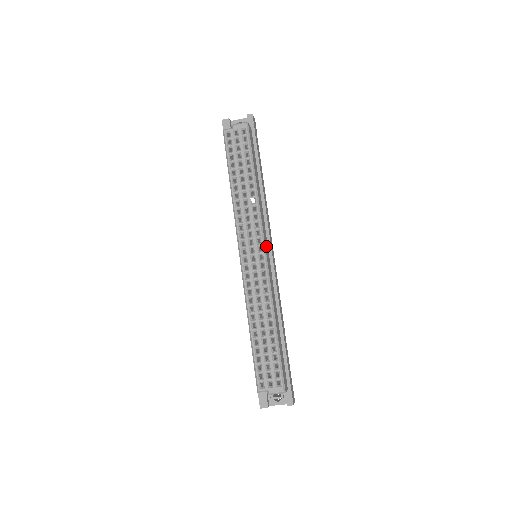
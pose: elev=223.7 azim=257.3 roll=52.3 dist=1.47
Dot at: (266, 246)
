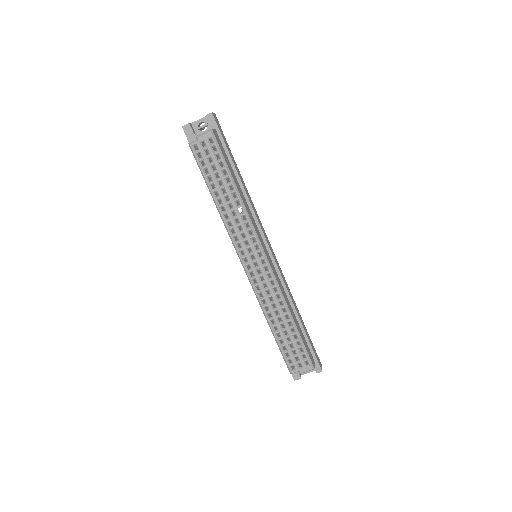
Dot at: (264, 248)
